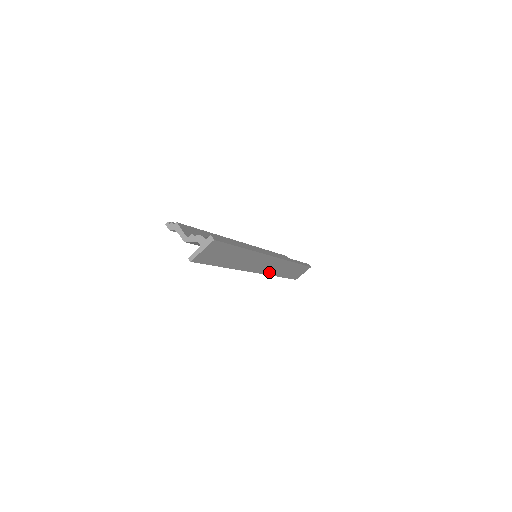
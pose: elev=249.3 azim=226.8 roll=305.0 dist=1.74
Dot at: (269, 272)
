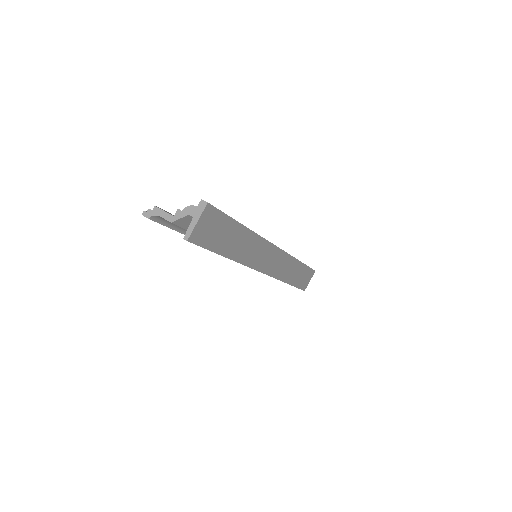
Dot at: (276, 274)
